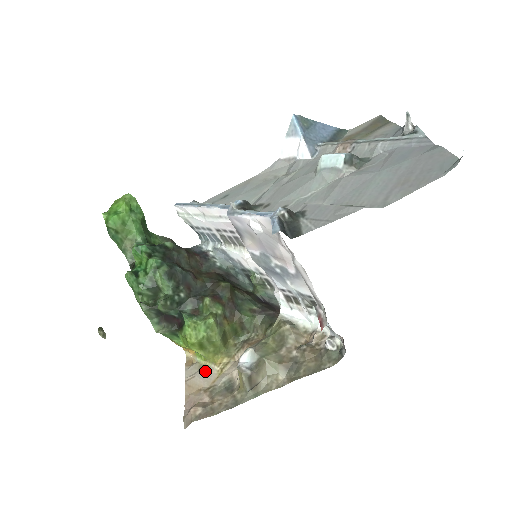
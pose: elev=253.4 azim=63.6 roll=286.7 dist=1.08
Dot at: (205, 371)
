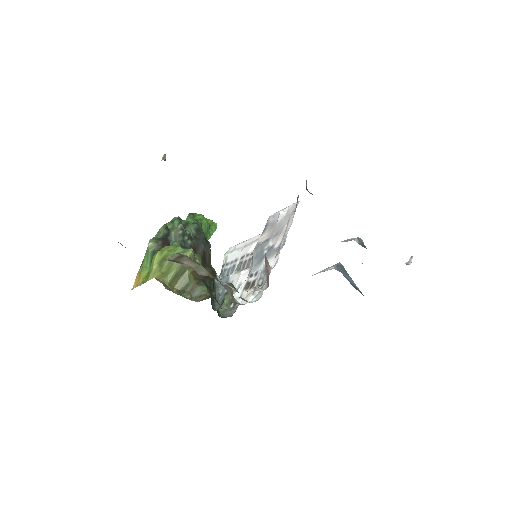
Dot at: occluded
